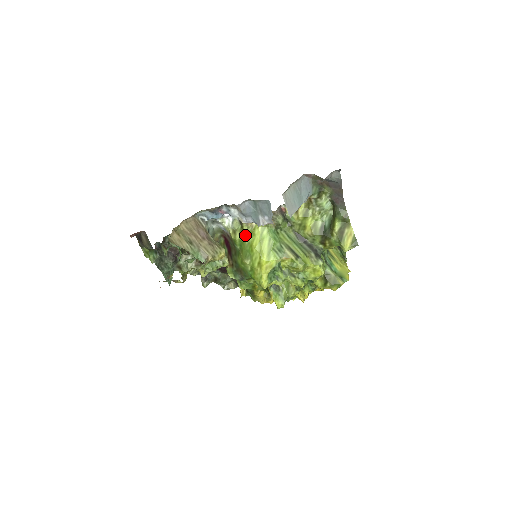
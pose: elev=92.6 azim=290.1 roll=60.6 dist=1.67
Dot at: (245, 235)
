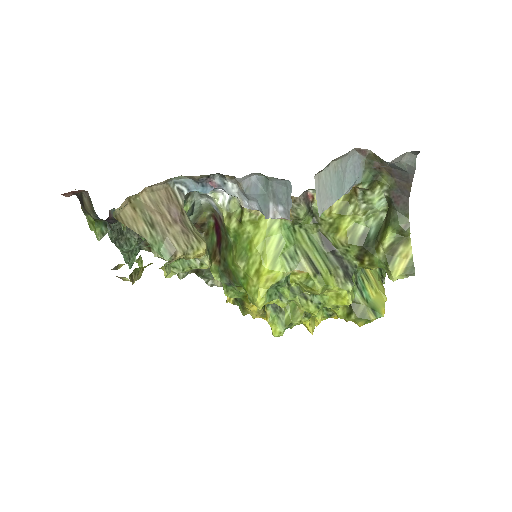
Dot at: (244, 224)
